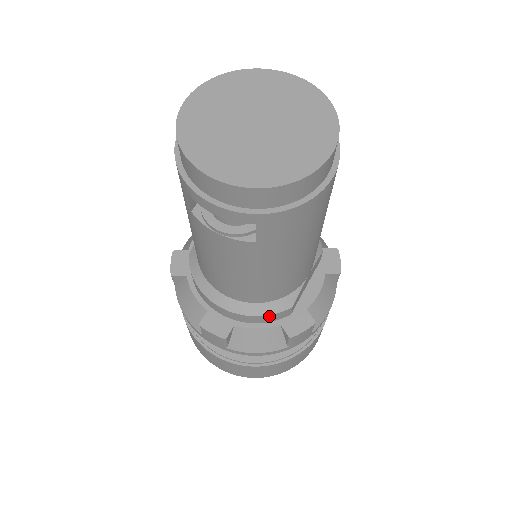
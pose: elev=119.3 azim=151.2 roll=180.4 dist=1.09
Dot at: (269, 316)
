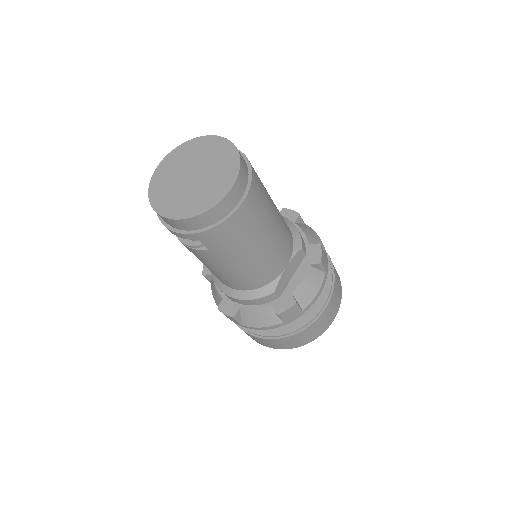
Dot at: (259, 299)
